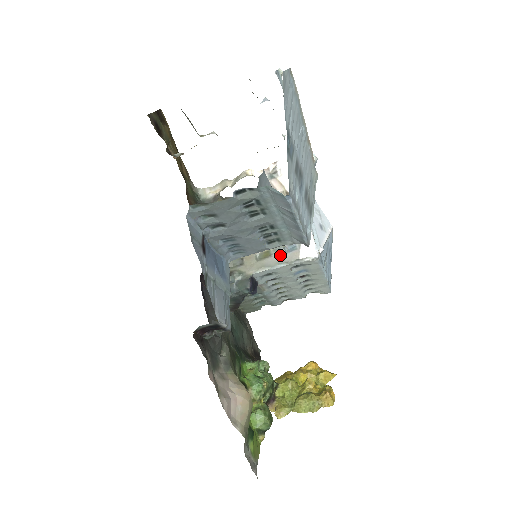
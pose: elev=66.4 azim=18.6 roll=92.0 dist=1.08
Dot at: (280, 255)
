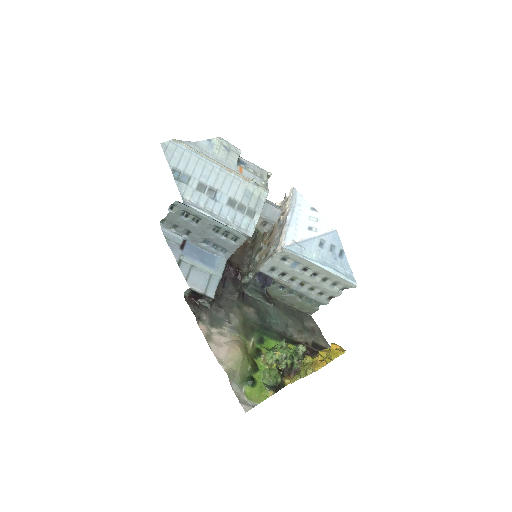
Dot at: (270, 253)
